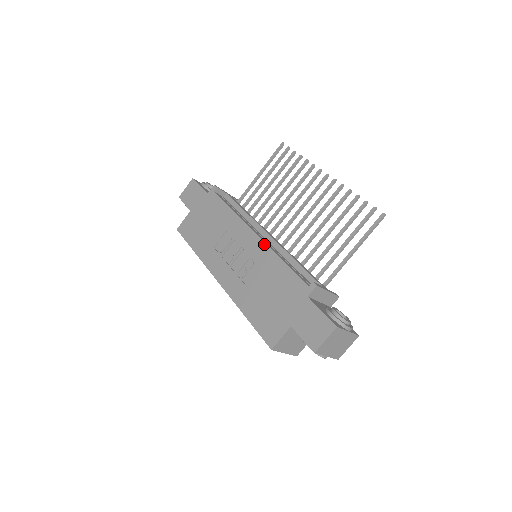
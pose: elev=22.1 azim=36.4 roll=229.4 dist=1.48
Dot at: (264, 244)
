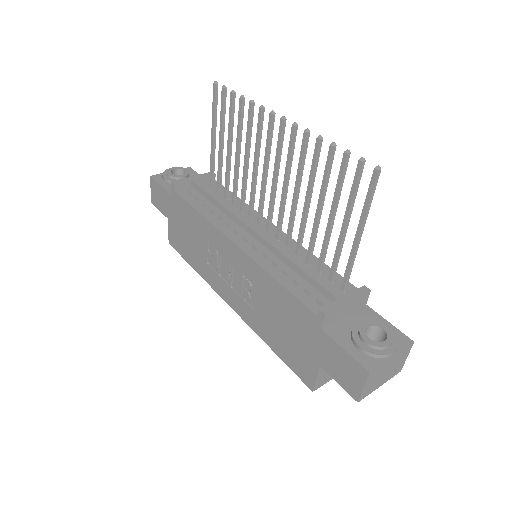
Dot at: (249, 258)
